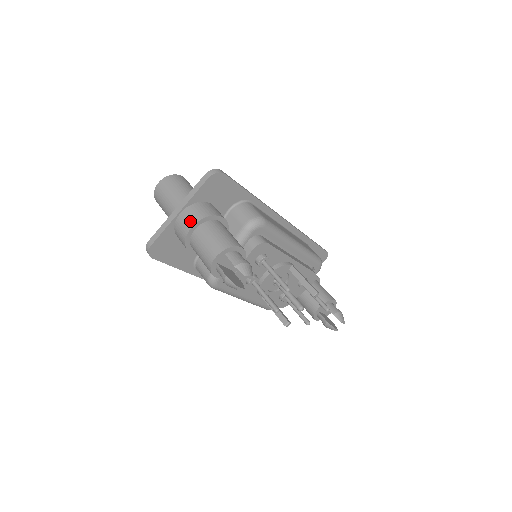
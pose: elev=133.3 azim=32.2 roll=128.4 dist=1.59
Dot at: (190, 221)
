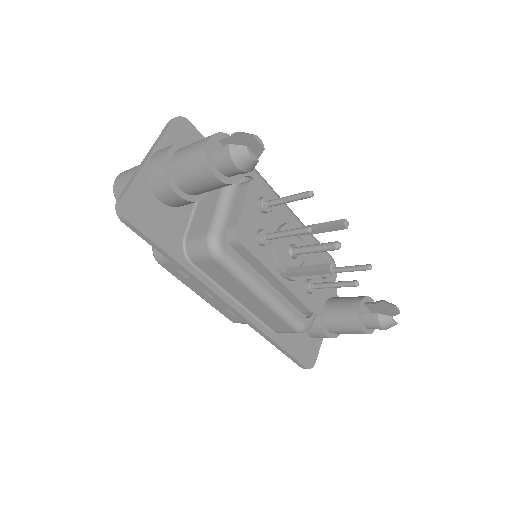
Dot at: (165, 149)
